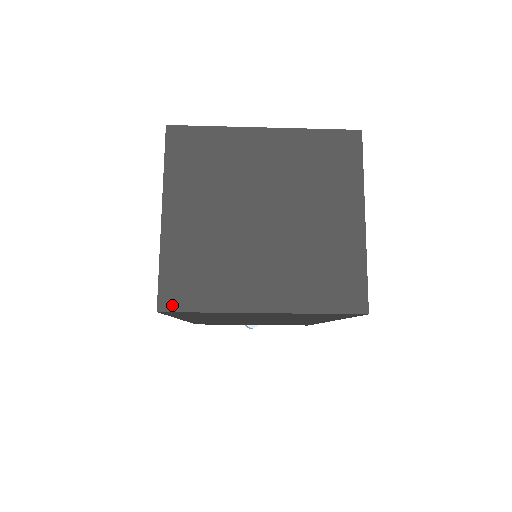
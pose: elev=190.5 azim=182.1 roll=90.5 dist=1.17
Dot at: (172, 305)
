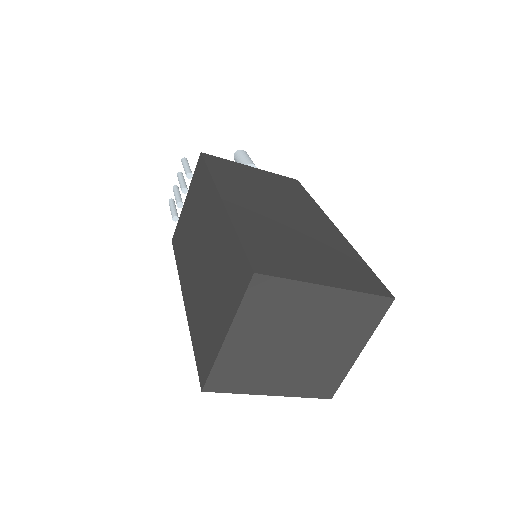
Dot at: (213, 389)
